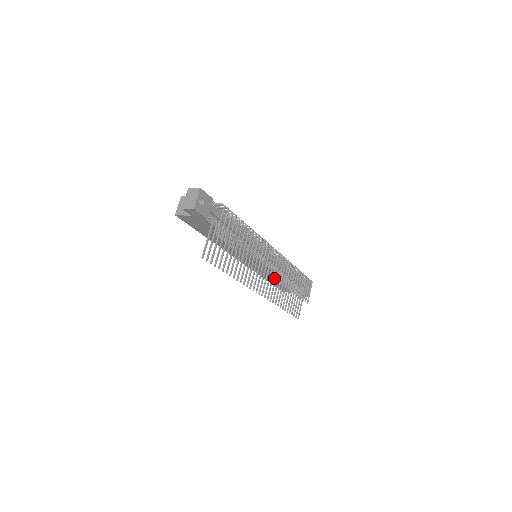
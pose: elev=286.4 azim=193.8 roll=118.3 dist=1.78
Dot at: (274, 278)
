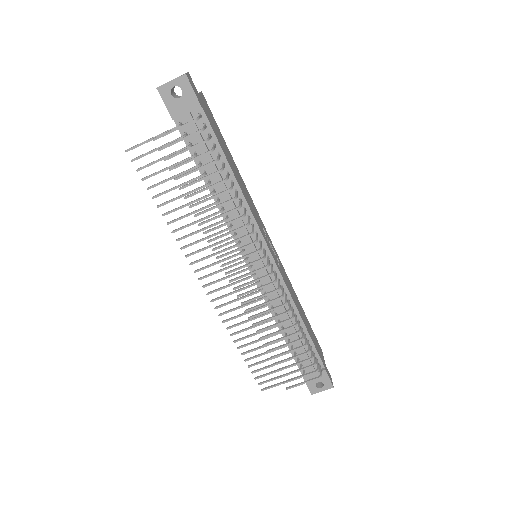
Dot at: occluded
